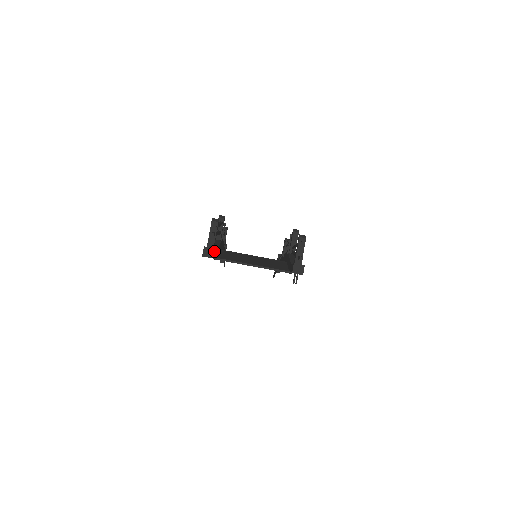
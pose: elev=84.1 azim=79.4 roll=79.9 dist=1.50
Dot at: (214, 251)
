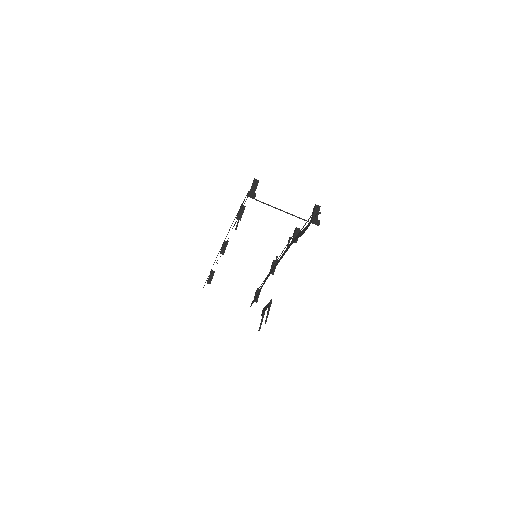
Dot at: occluded
